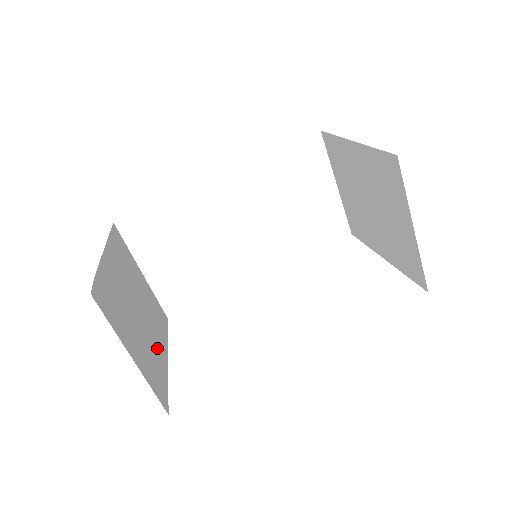
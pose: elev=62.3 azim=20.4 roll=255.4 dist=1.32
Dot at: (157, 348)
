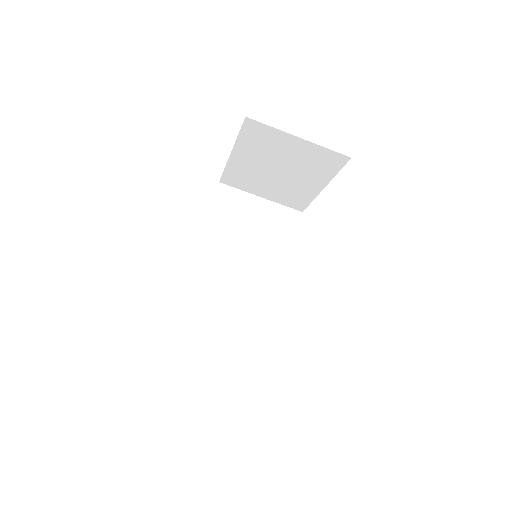
Dot at: occluded
